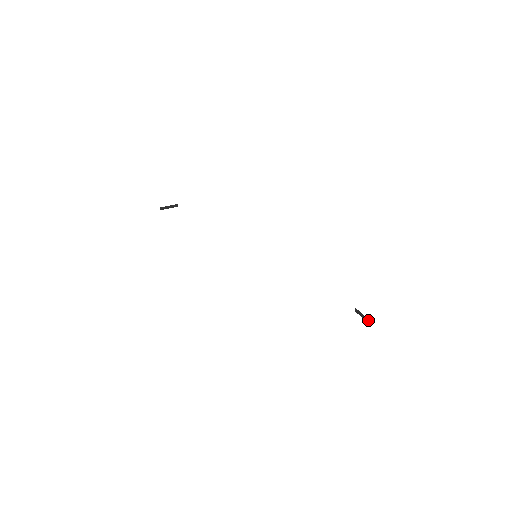
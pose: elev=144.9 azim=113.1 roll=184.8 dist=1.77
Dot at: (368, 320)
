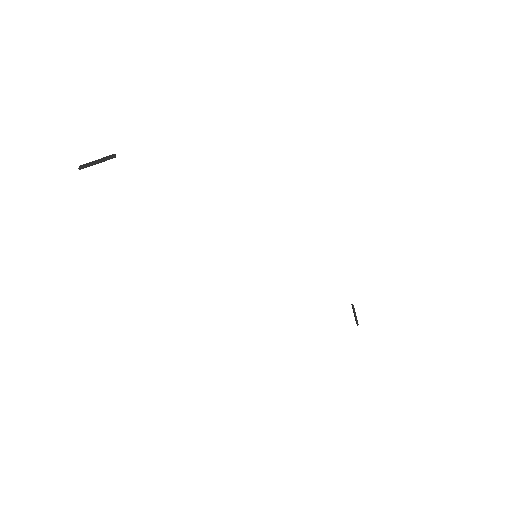
Dot at: occluded
